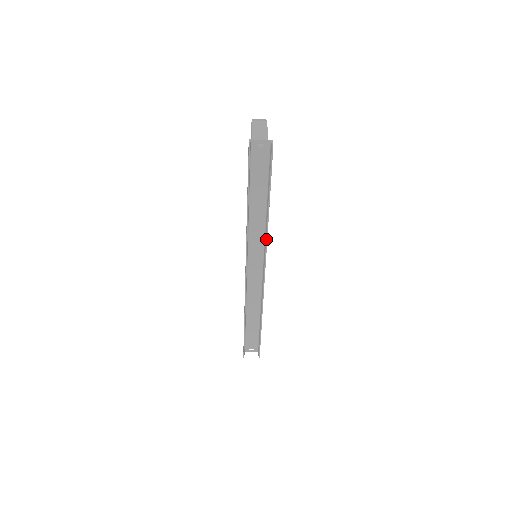
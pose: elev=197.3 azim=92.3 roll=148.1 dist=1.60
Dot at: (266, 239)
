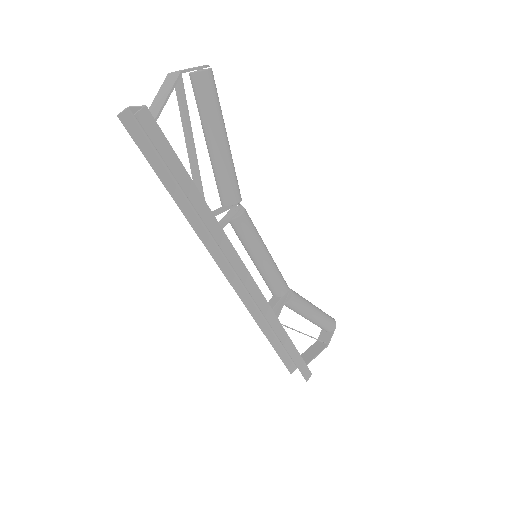
Dot at: occluded
